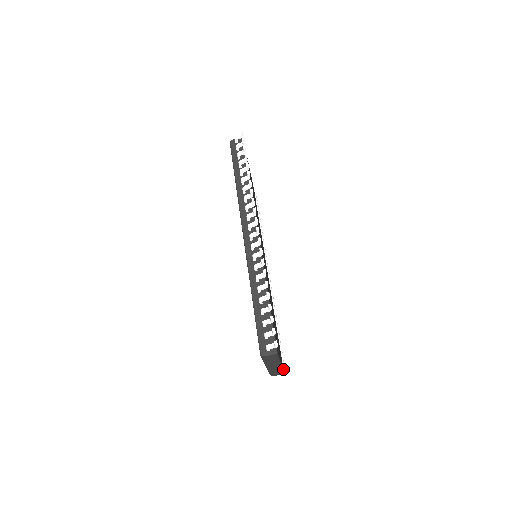
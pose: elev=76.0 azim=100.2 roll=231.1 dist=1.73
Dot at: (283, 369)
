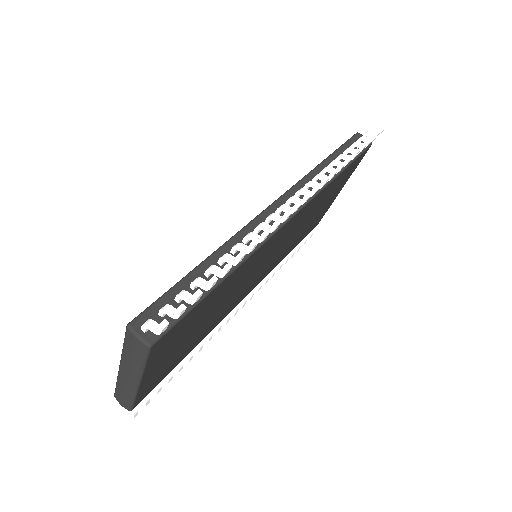
Dot at: (136, 408)
